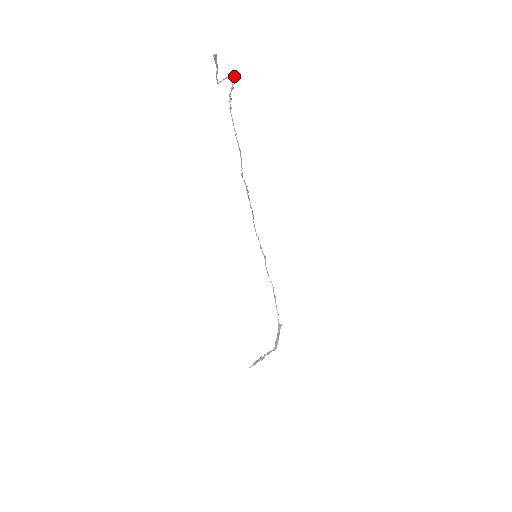
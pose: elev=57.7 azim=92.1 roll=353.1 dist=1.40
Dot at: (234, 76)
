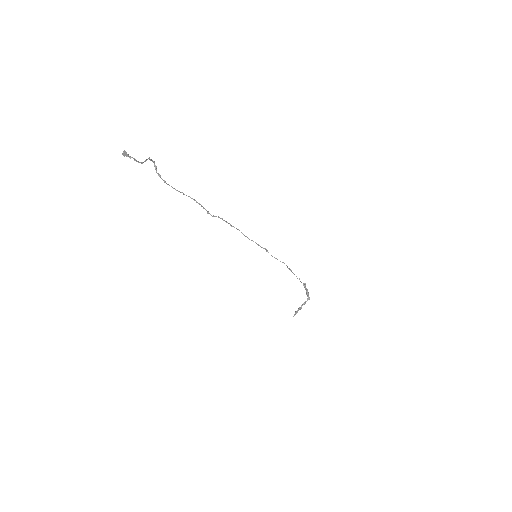
Dot at: (150, 160)
